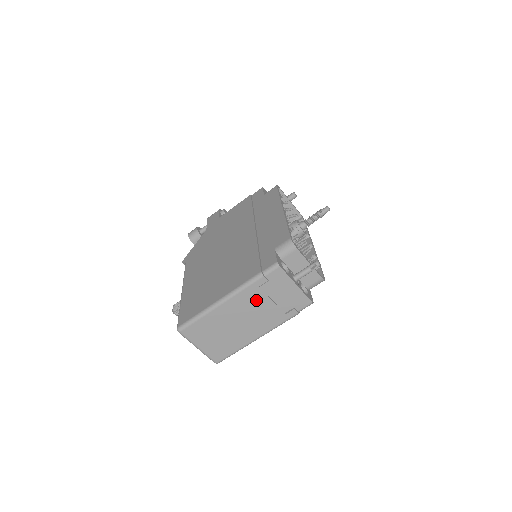
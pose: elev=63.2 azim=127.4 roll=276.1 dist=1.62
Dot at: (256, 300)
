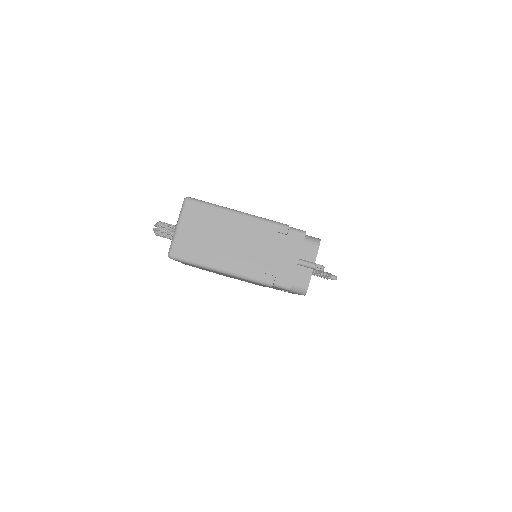
Dot at: (262, 239)
